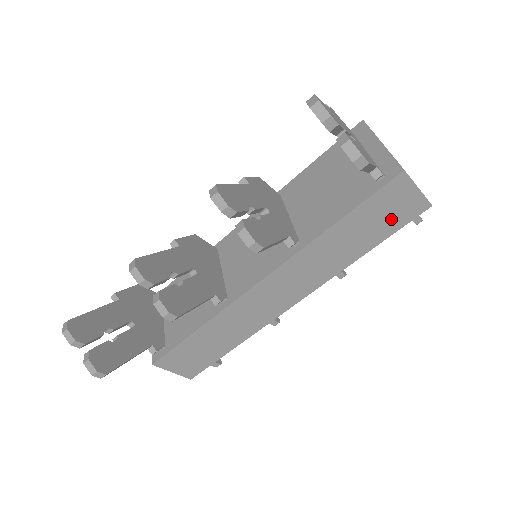
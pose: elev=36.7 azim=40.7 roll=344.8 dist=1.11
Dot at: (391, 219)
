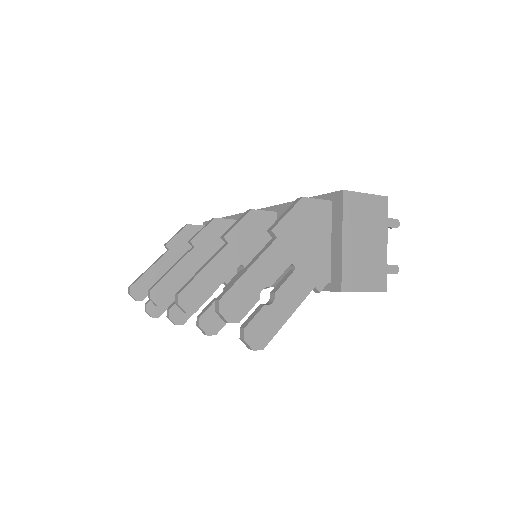
Dot at: occluded
